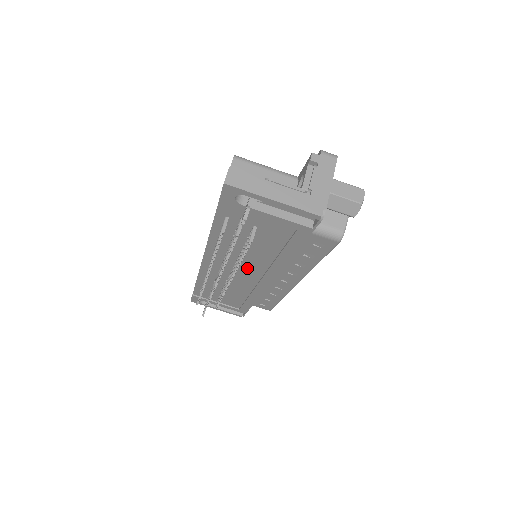
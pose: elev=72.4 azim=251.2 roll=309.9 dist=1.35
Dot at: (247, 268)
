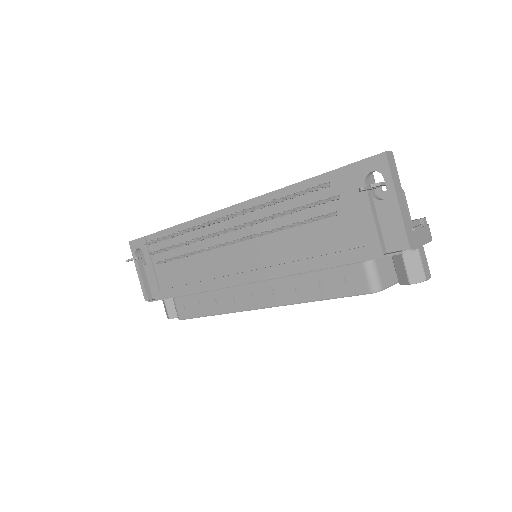
Dot at: (253, 250)
